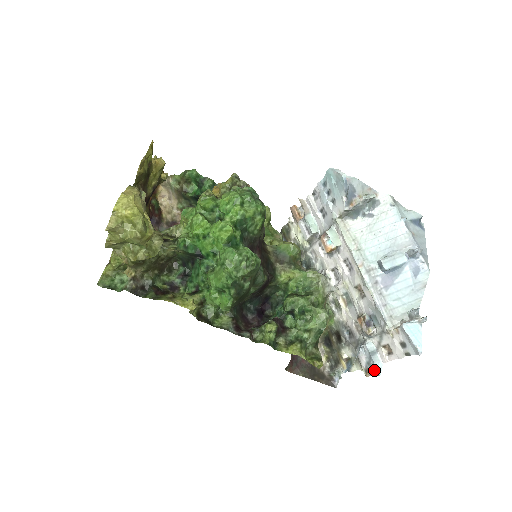
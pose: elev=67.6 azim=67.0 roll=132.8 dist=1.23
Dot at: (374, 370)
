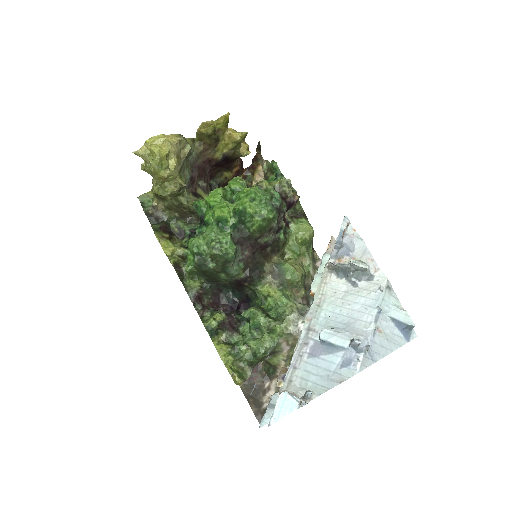
Dot at: (263, 421)
